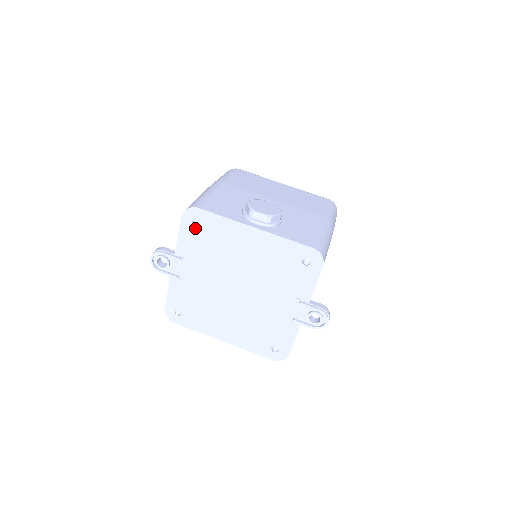
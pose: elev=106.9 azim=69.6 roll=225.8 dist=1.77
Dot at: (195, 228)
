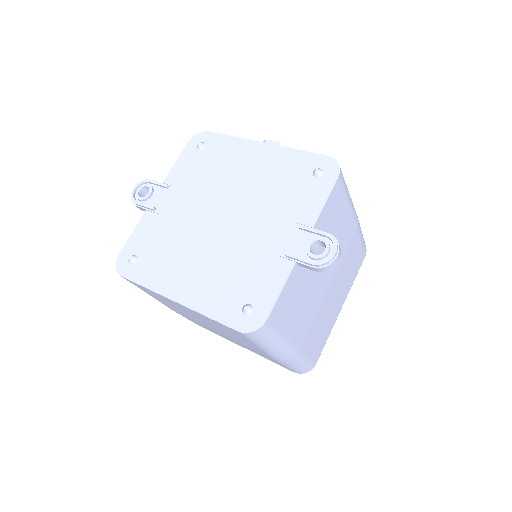
Dot at: (198, 152)
